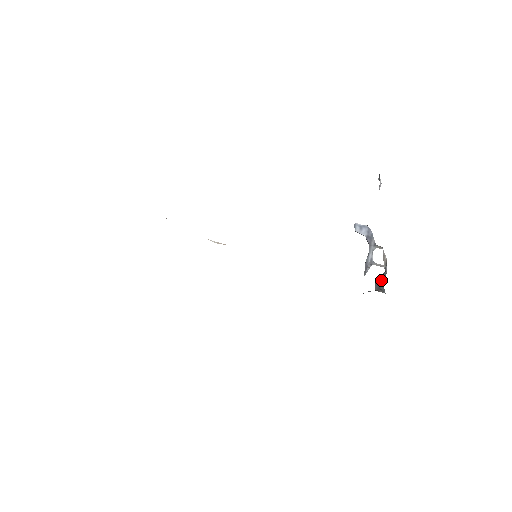
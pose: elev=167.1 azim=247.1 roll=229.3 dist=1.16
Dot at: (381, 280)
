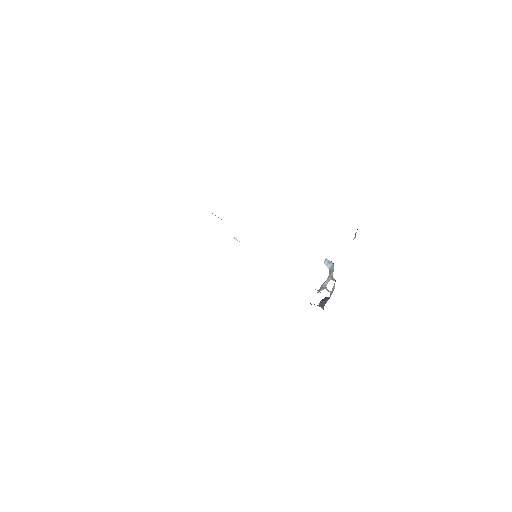
Dot at: (325, 300)
